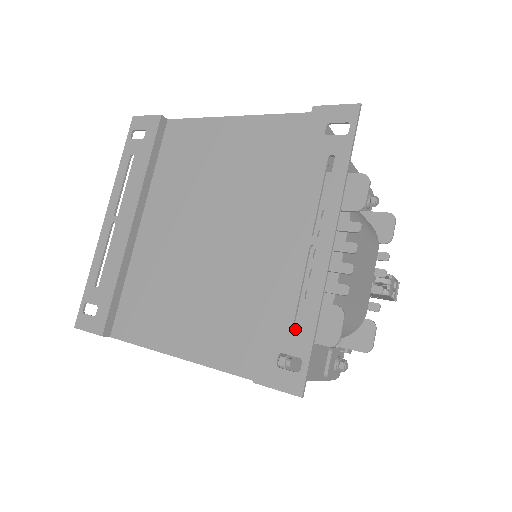
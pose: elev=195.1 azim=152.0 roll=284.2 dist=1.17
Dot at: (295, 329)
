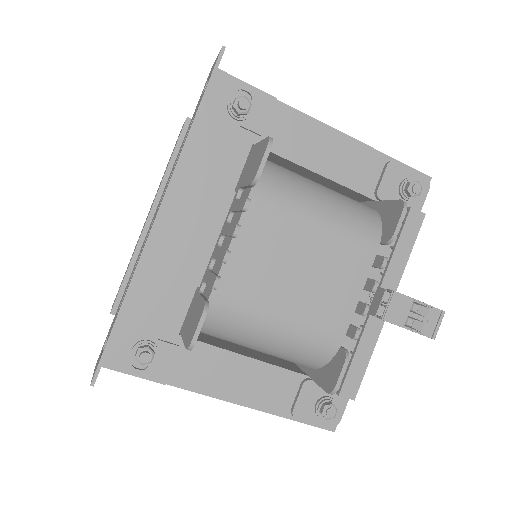
Dot at: (185, 326)
